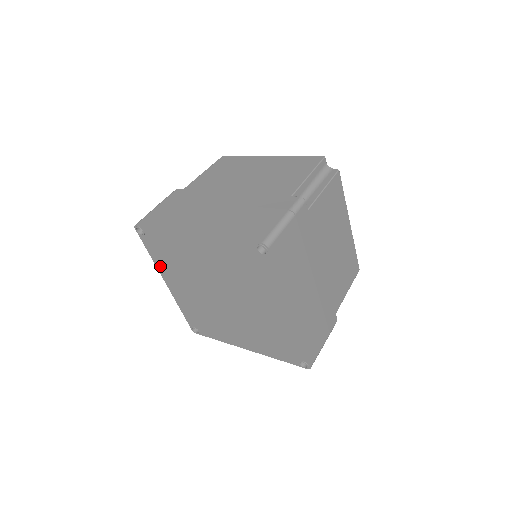
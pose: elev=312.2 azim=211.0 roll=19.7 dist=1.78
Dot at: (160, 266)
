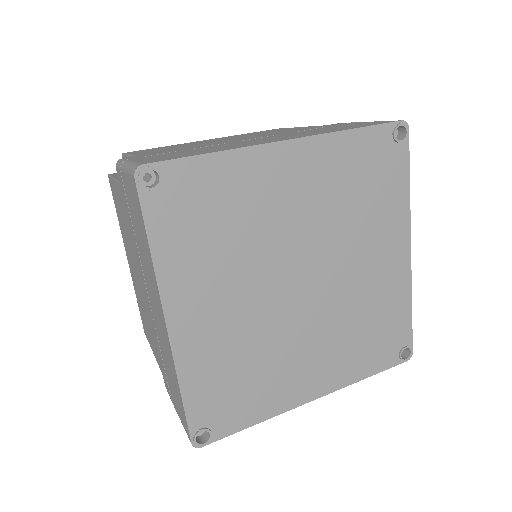
Dot at: (169, 271)
